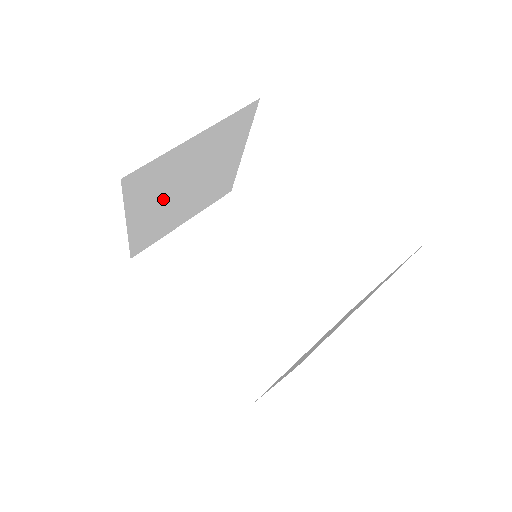
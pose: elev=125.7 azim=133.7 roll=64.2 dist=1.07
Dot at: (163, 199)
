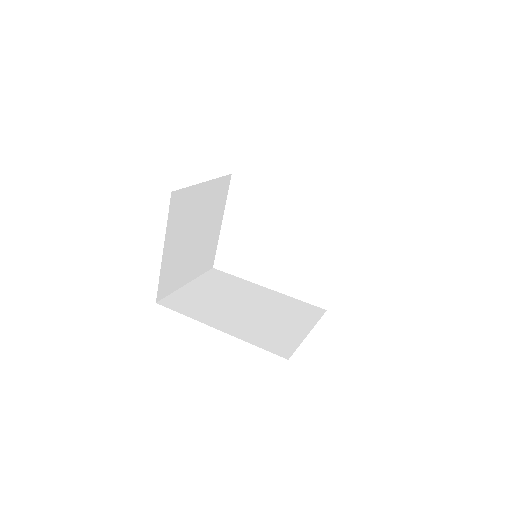
Dot at: (183, 237)
